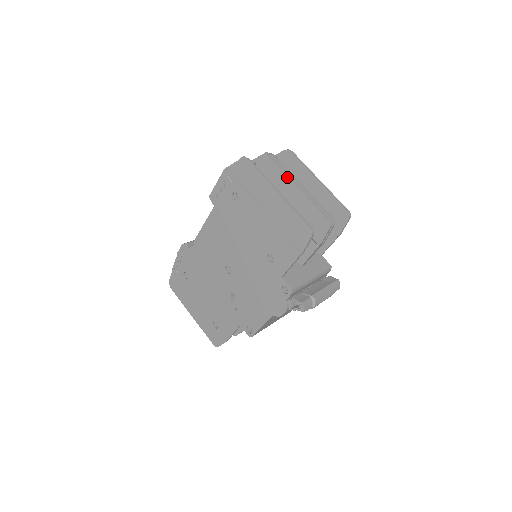
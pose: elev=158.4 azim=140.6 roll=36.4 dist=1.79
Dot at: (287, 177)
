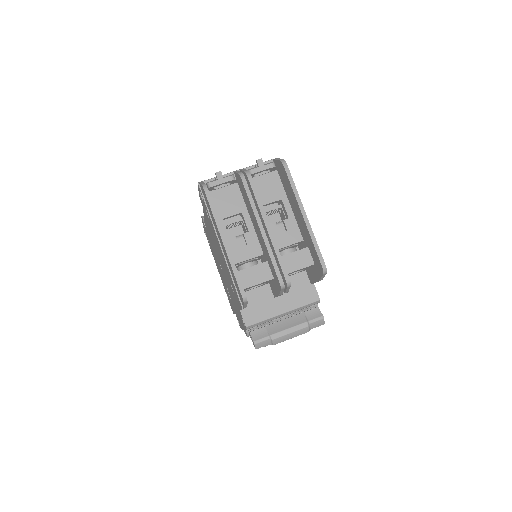
Dot at: (253, 213)
